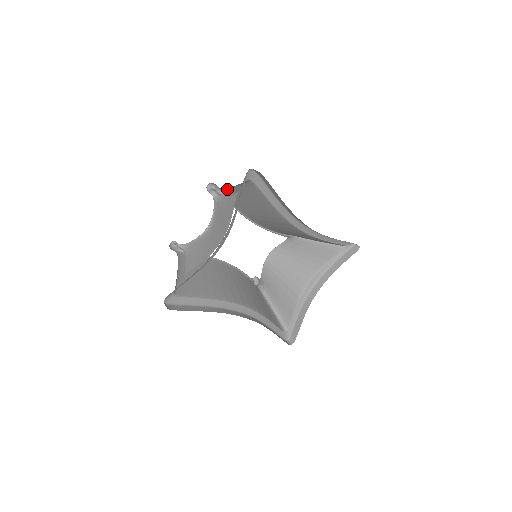
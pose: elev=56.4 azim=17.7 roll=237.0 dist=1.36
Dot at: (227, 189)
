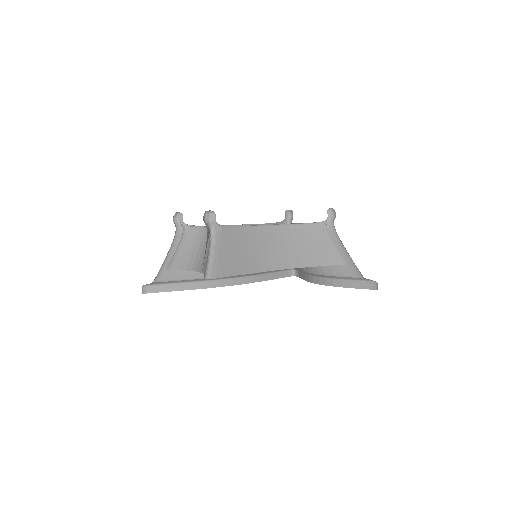
Dot at: (213, 243)
